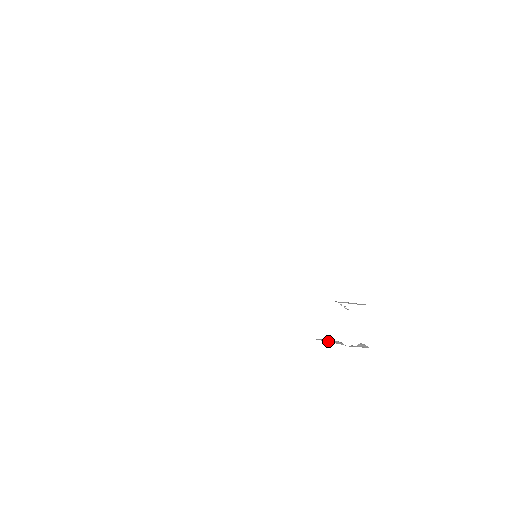
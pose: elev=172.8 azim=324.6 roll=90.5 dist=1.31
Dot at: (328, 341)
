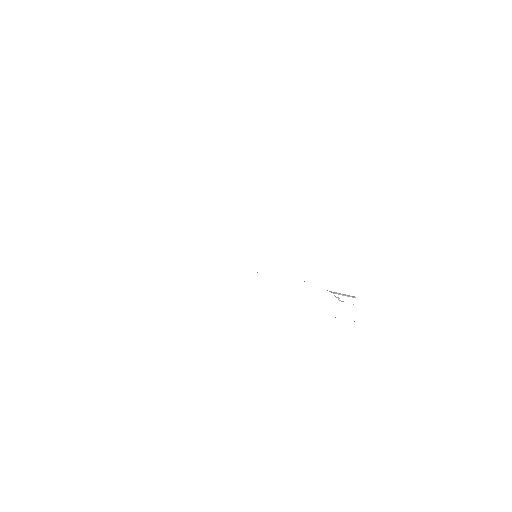
Dot at: occluded
